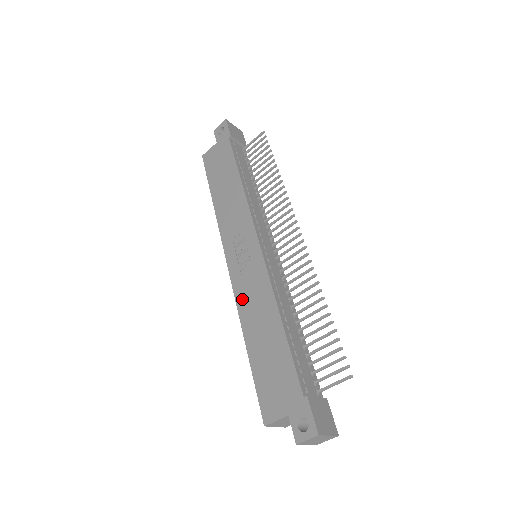
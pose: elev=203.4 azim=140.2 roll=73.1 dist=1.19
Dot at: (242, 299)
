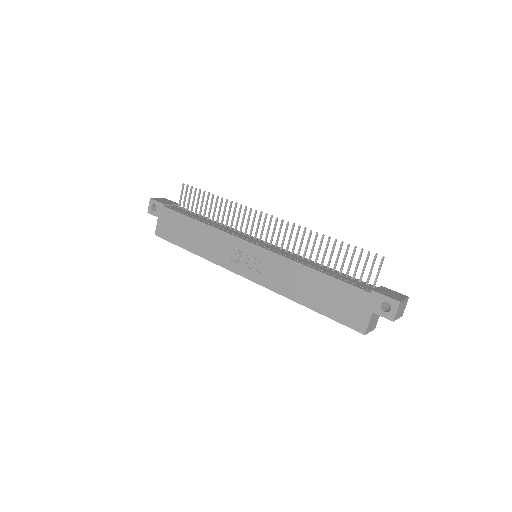
Dot at: (275, 285)
